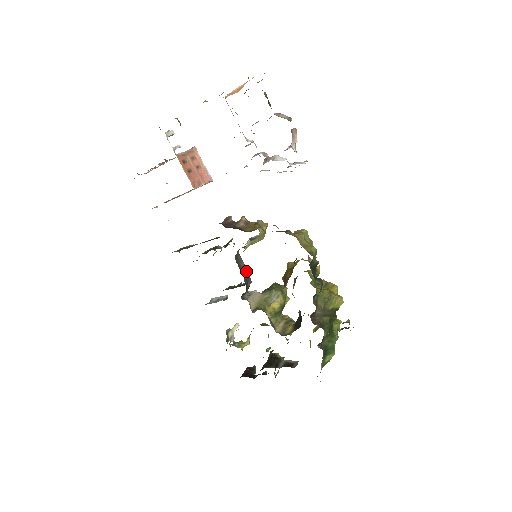
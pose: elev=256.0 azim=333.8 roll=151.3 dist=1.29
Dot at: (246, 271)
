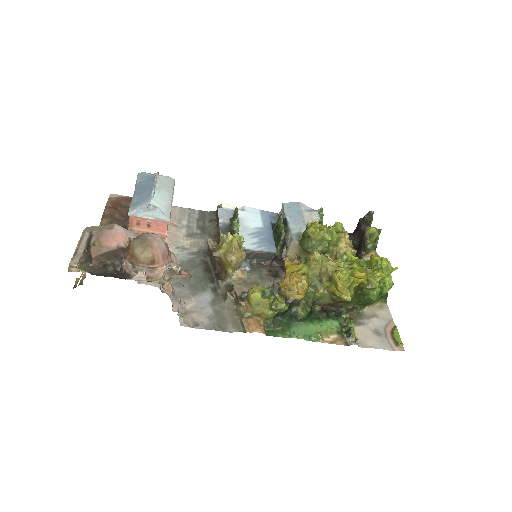
Dot at: (263, 254)
